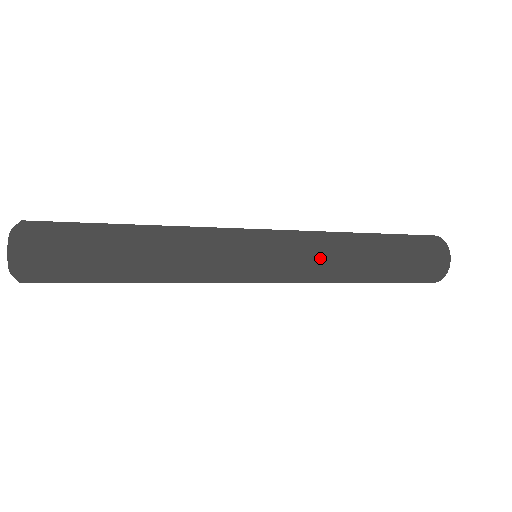
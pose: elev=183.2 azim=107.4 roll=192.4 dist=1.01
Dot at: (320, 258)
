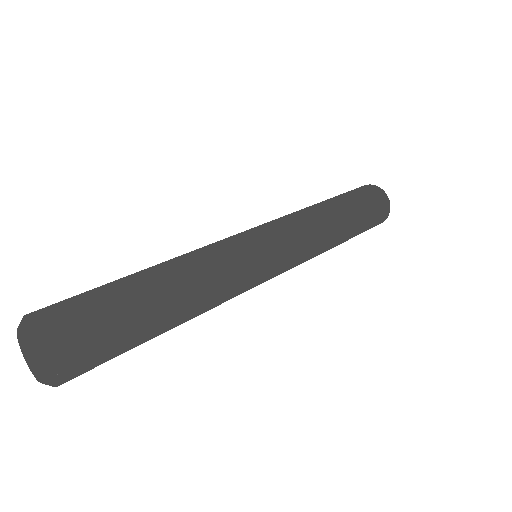
Dot at: (312, 255)
